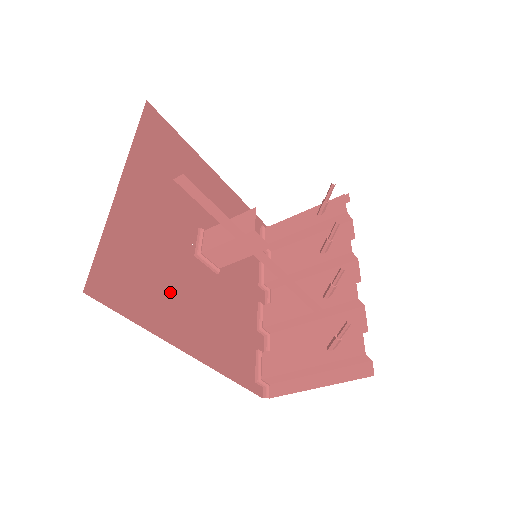
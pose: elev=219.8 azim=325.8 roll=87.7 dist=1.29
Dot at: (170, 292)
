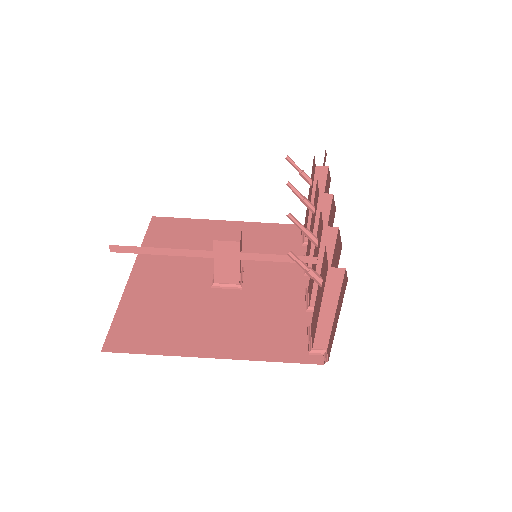
Dot at: (185, 322)
